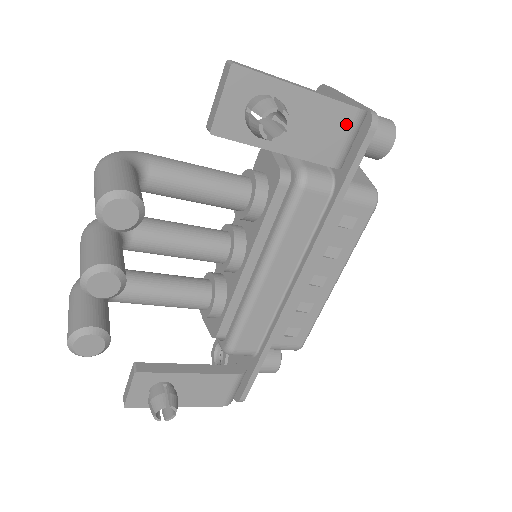
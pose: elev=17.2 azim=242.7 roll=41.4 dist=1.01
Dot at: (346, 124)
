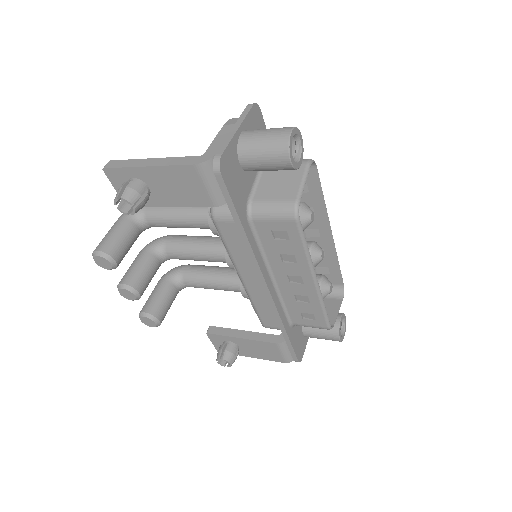
Dot at: (195, 177)
